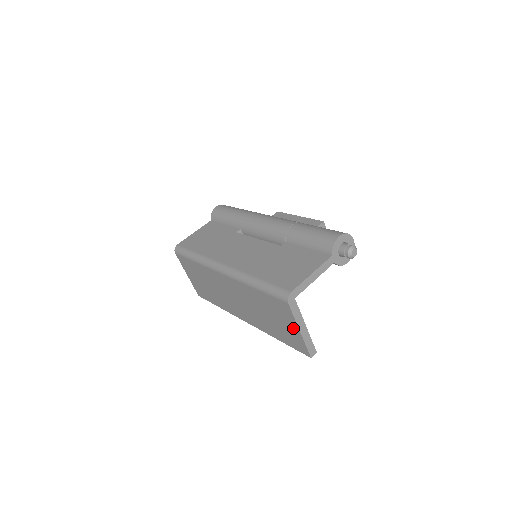
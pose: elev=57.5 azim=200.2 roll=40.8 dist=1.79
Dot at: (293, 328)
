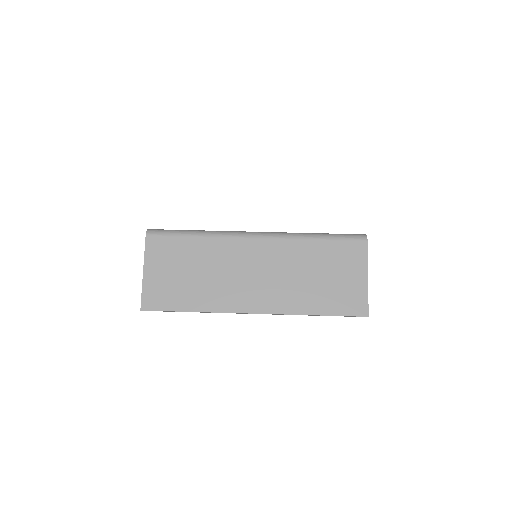
Dot at: (358, 277)
